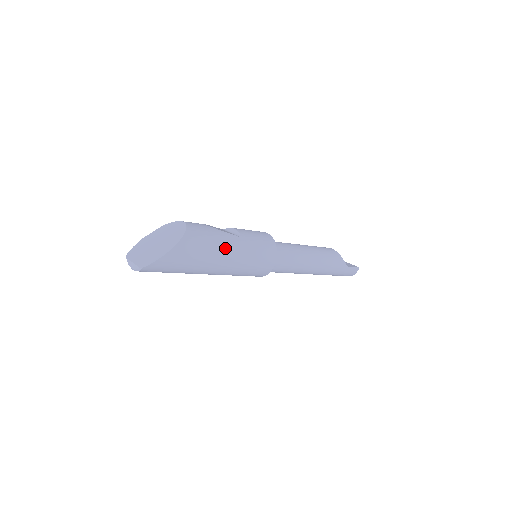
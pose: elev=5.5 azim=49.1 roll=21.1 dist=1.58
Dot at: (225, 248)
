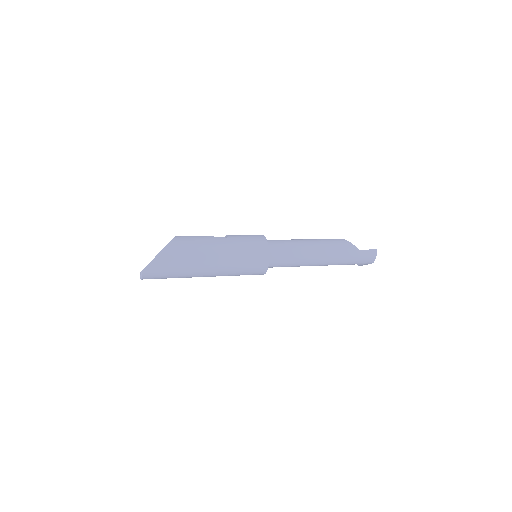
Dot at: (211, 246)
